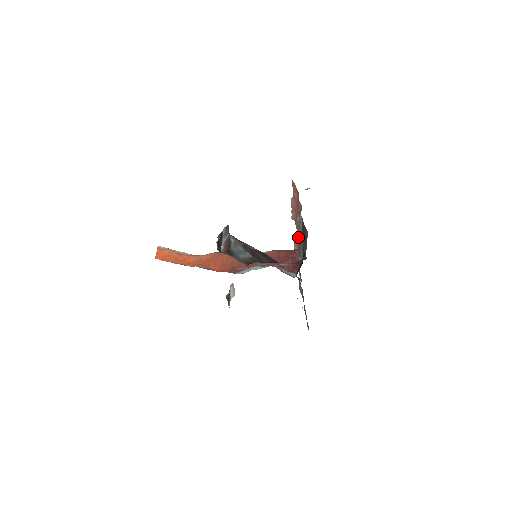
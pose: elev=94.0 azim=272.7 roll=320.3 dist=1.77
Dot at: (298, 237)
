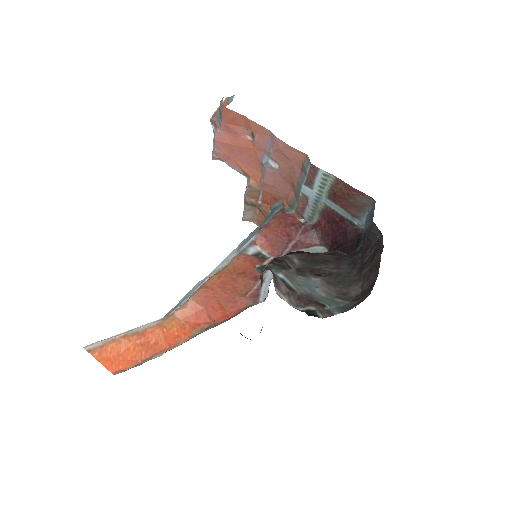
Dot at: (266, 188)
